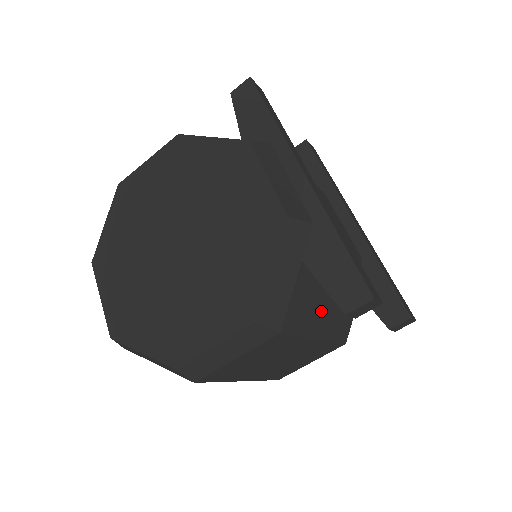
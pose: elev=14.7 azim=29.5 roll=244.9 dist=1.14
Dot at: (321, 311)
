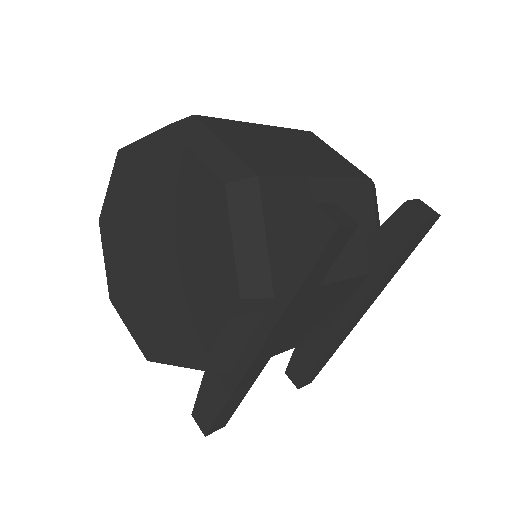
Dot at: occluded
